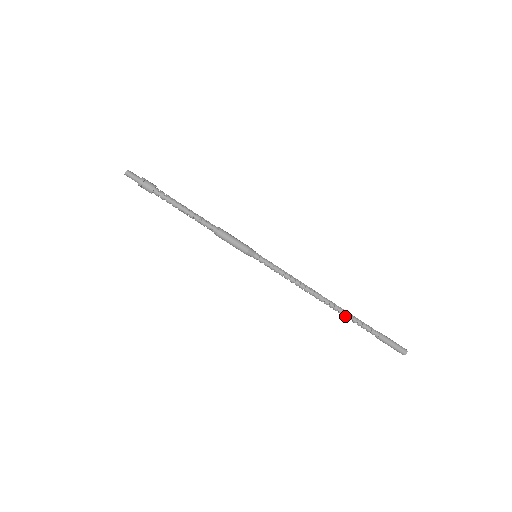
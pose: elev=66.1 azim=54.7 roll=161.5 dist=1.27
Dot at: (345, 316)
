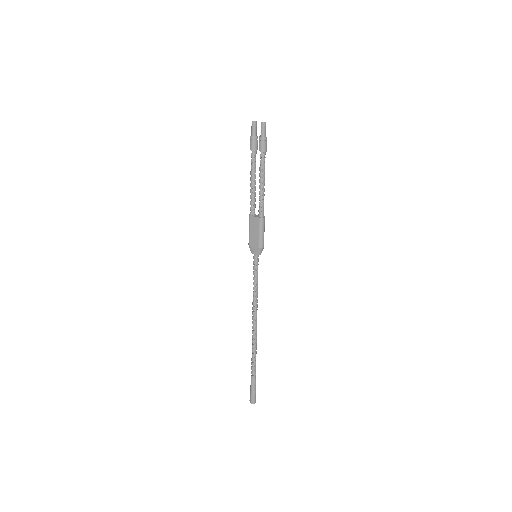
Dot at: (254, 346)
